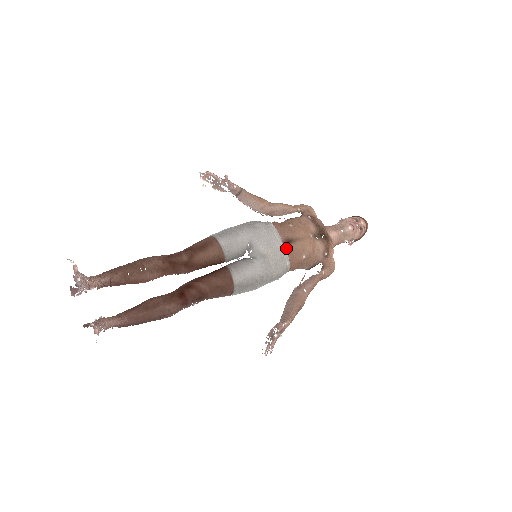
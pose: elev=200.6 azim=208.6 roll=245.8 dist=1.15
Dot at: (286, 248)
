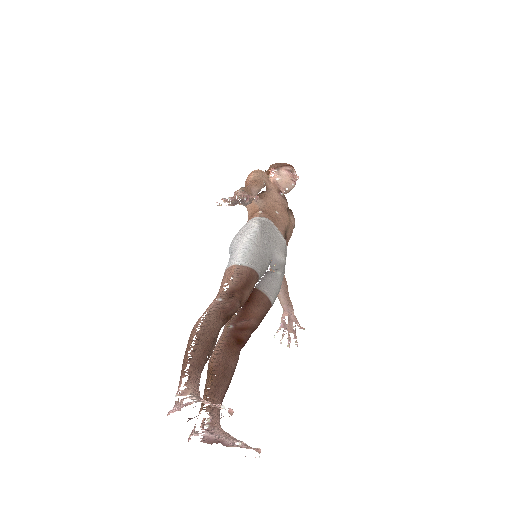
Dot at: (286, 243)
